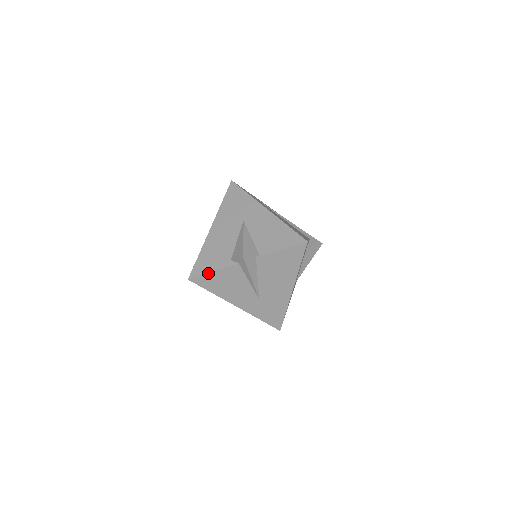
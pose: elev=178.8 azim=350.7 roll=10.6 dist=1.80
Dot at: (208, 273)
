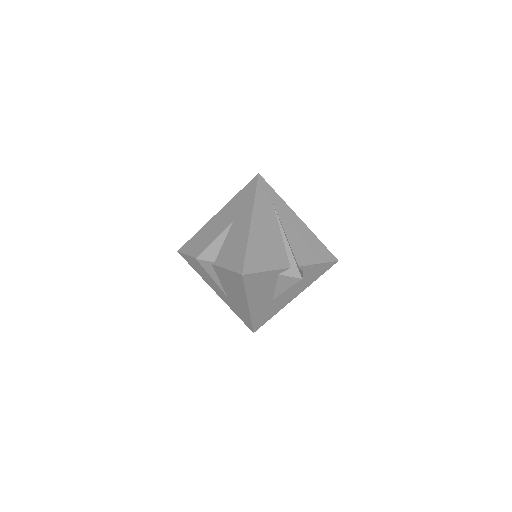
Dot at: (187, 255)
